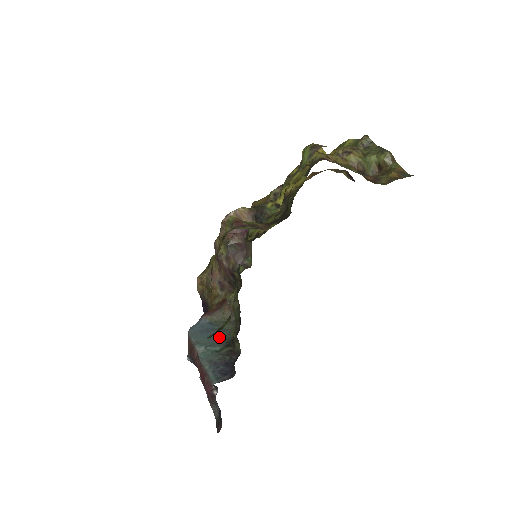
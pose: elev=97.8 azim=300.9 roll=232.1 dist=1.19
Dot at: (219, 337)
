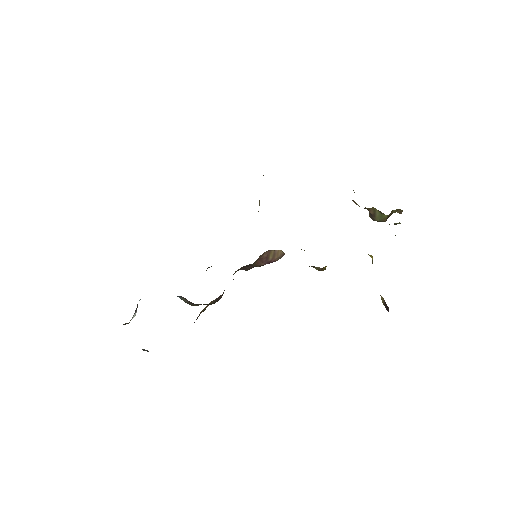
Dot at: occluded
